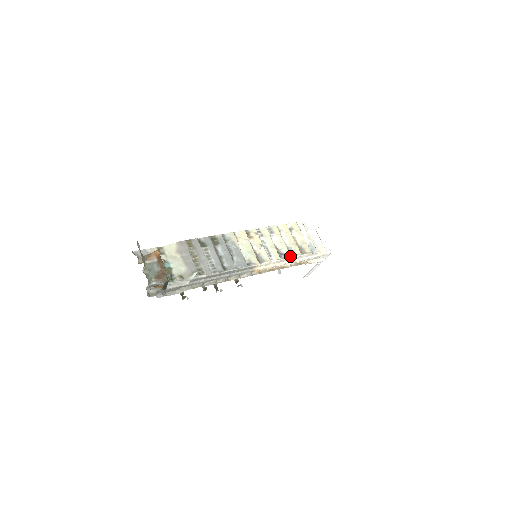
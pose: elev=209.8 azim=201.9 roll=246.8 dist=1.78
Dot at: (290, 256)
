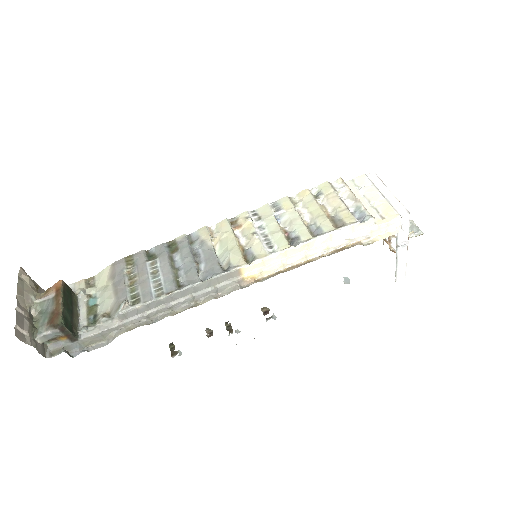
Dot at: (310, 238)
